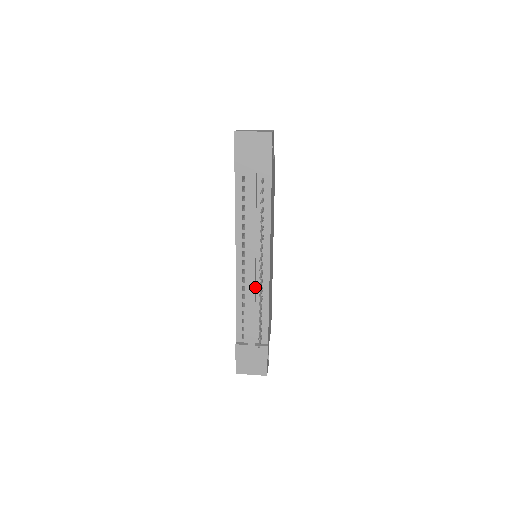
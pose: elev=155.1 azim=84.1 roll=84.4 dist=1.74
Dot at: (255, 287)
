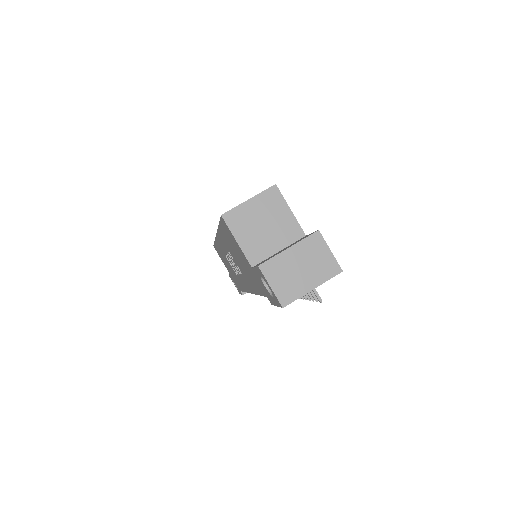
Dot at: occluded
